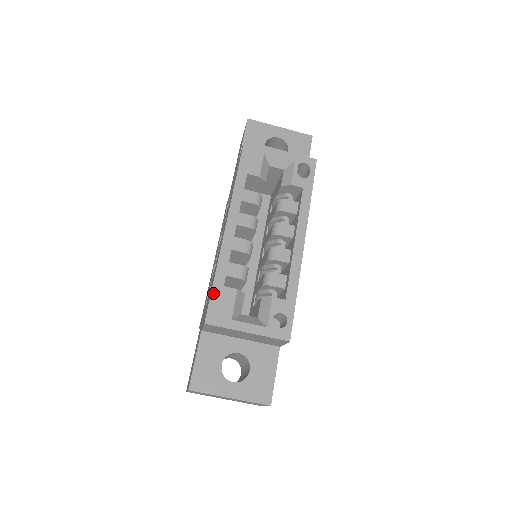
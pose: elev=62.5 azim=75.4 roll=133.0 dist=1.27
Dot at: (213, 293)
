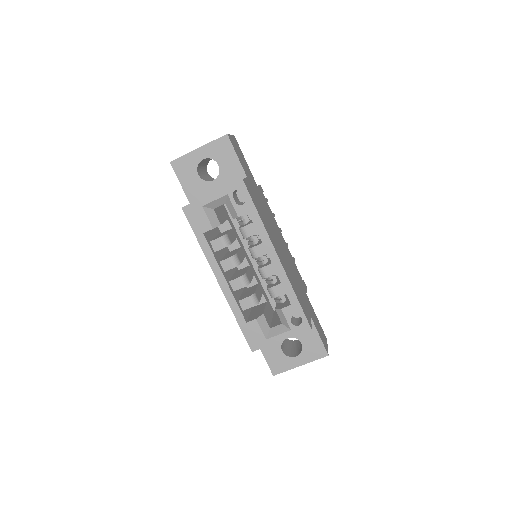
Dot at: (243, 331)
